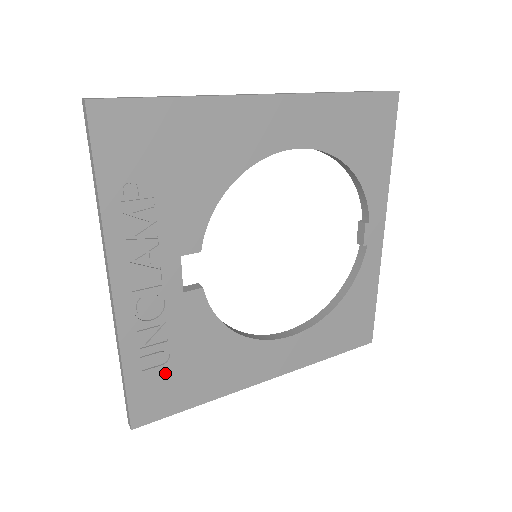
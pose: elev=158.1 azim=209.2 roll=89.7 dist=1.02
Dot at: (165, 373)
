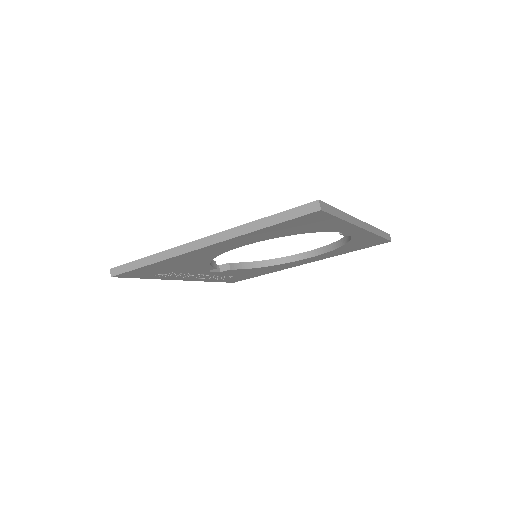
Dot at: (235, 277)
